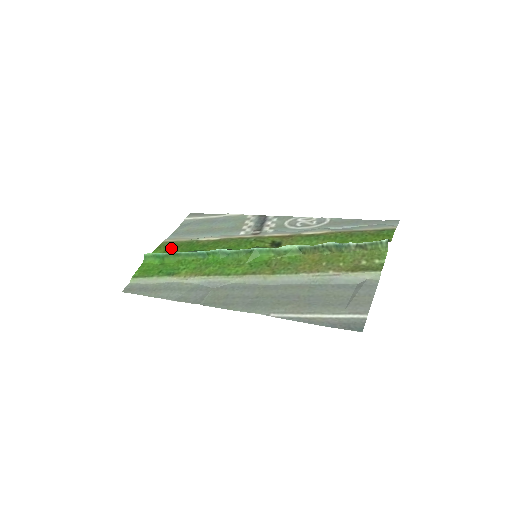
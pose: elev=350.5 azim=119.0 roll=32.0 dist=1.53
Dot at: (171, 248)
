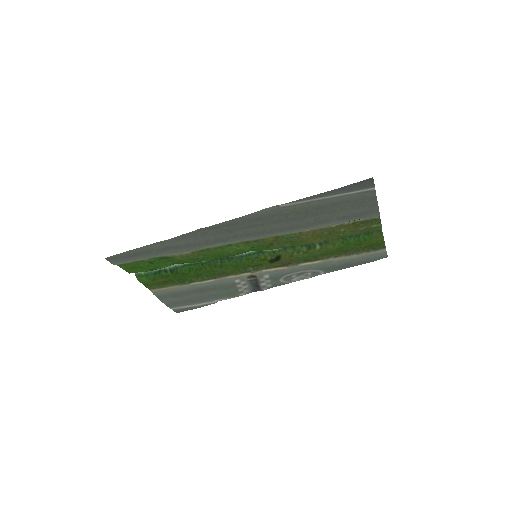
Dot at: (161, 280)
